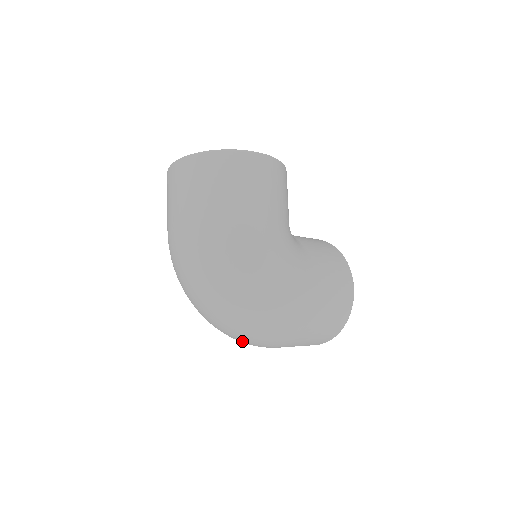
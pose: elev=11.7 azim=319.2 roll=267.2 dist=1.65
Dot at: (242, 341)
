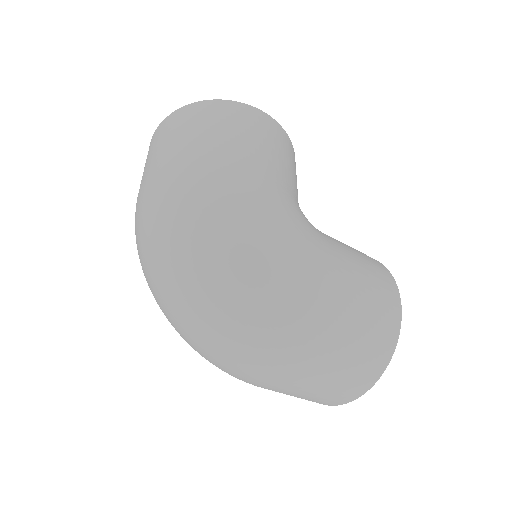
Dot at: (227, 359)
